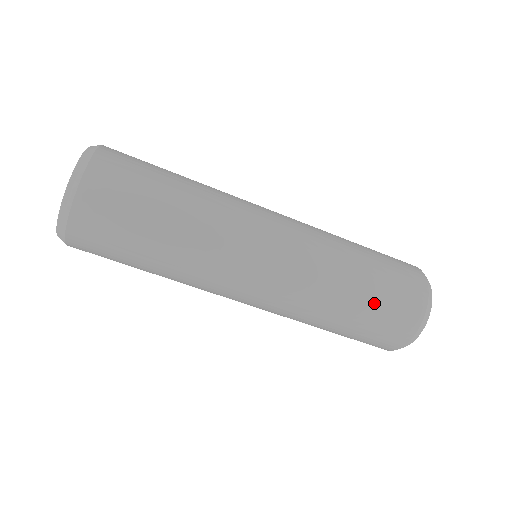
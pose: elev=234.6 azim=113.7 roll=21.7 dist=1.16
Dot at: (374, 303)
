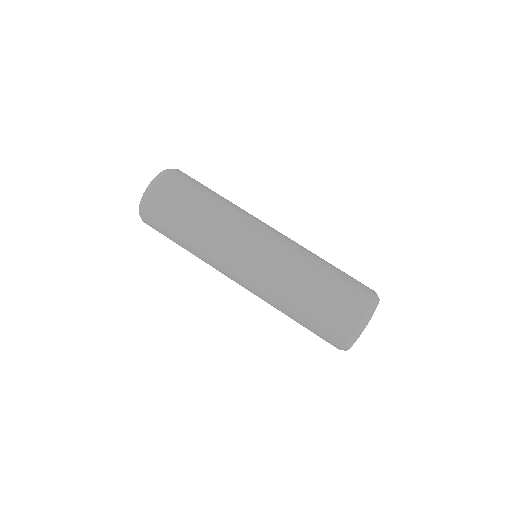
Dot at: (338, 276)
